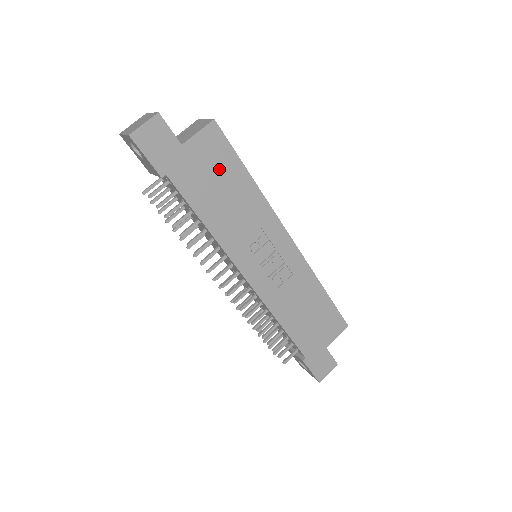
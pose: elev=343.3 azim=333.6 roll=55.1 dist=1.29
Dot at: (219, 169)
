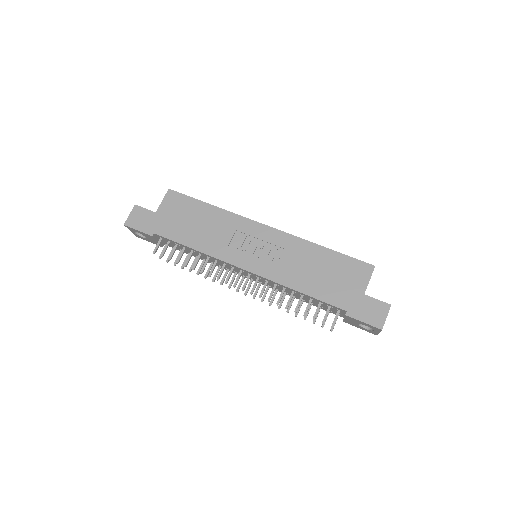
Dot at: (186, 212)
